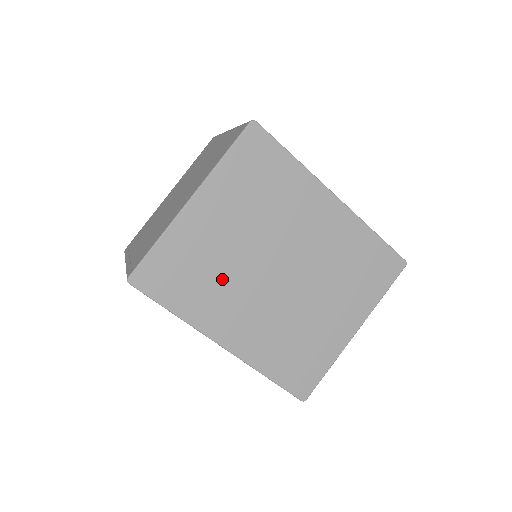
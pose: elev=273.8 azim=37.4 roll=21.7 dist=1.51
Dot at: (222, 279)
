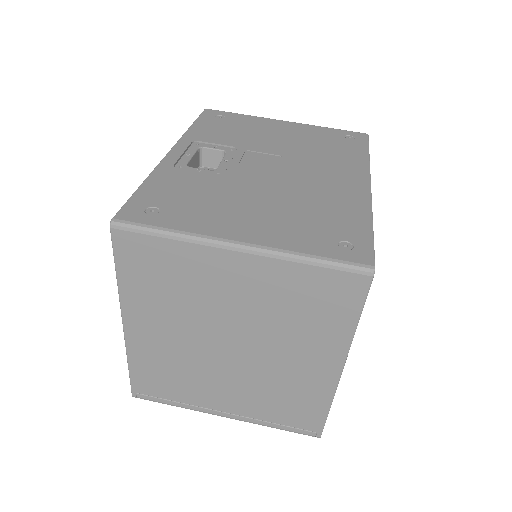
Dot at: occluded
